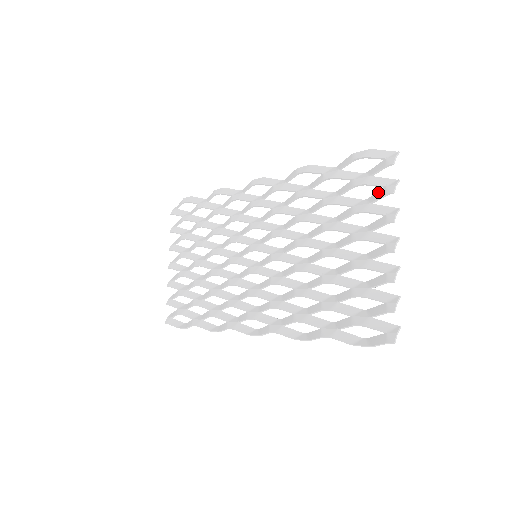
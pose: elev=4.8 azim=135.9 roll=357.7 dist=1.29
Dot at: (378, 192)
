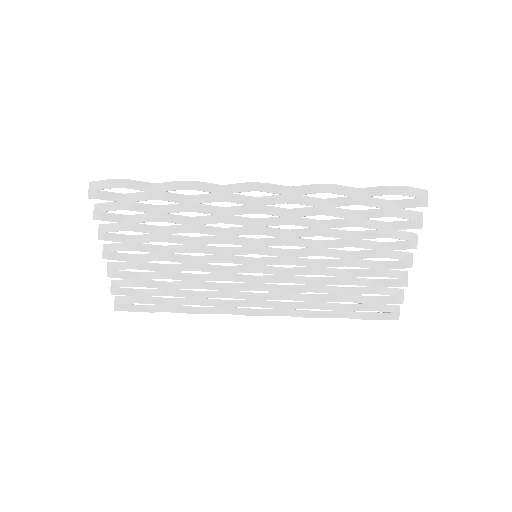
Dot at: (404, 222)
